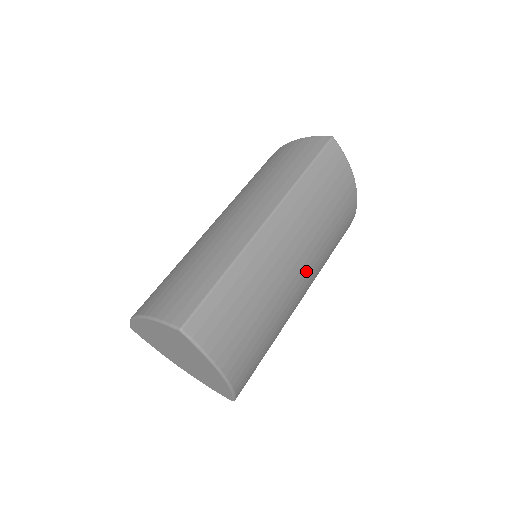
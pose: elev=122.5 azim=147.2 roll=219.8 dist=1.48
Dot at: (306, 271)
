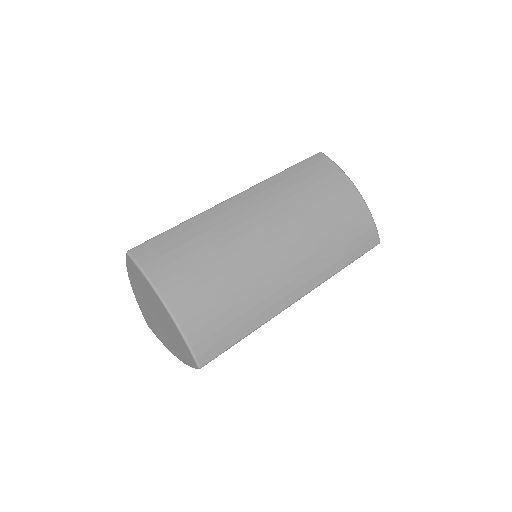
Dot at: (288, 249)
